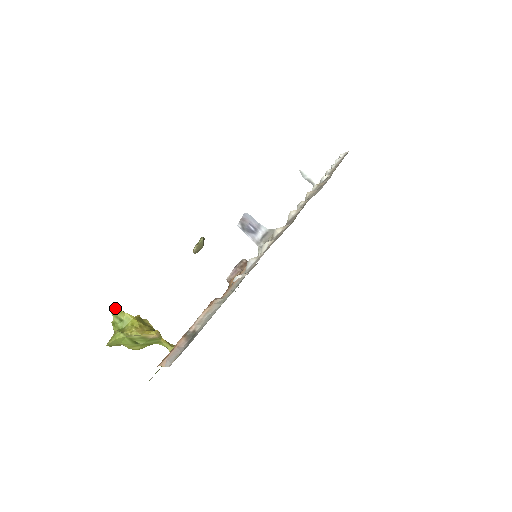
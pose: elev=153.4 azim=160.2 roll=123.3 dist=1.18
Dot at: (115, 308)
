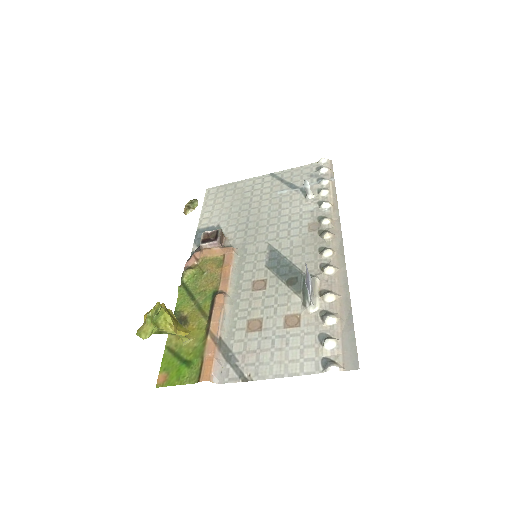
Dot at: (160, 306)
